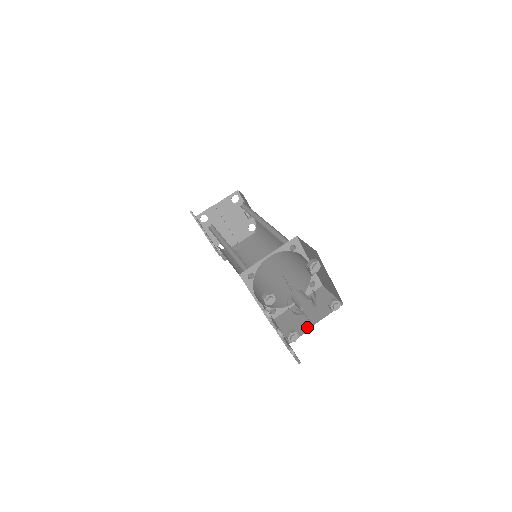
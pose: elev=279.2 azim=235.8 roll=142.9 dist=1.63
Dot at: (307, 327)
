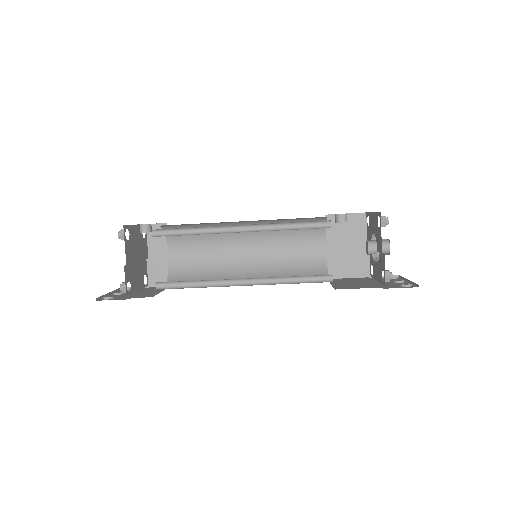
Dot at: (365, 253)
